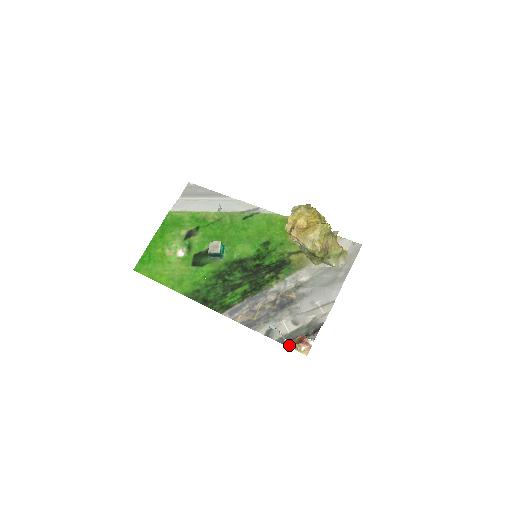
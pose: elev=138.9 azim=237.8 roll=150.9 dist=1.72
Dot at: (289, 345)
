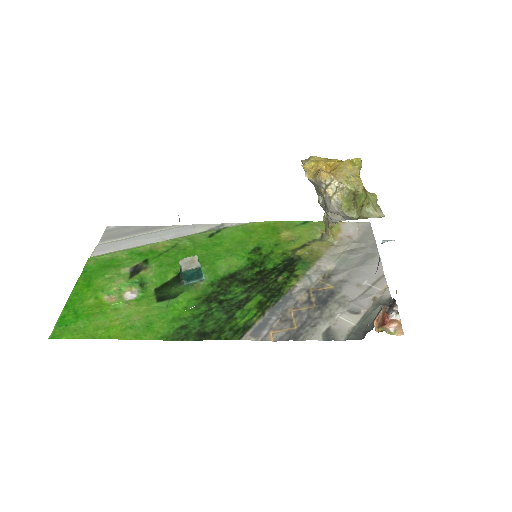
Dot at: occluded
